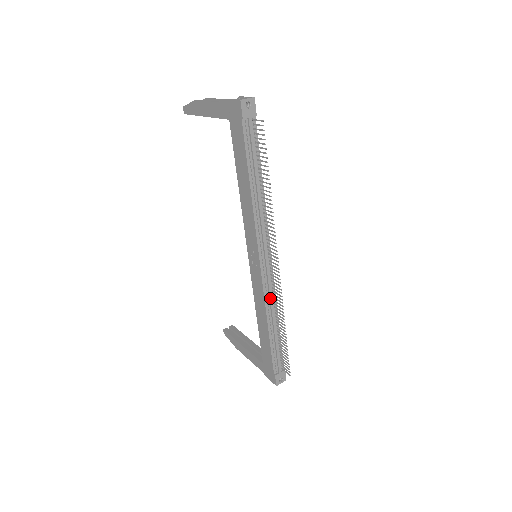
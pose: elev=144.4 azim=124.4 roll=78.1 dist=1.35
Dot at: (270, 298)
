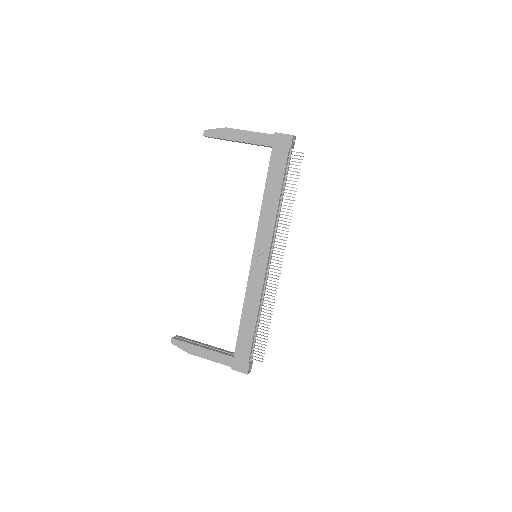
Dot at: occluded
